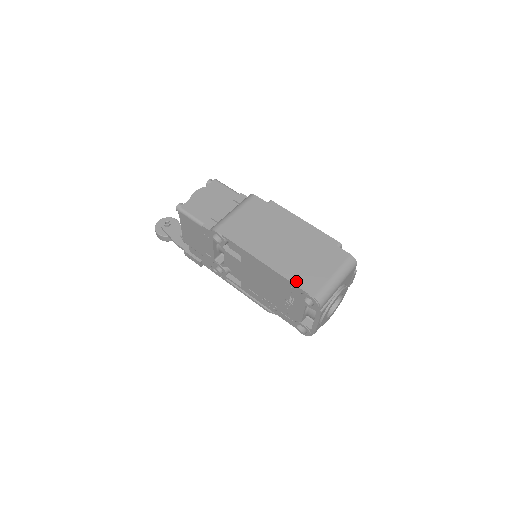
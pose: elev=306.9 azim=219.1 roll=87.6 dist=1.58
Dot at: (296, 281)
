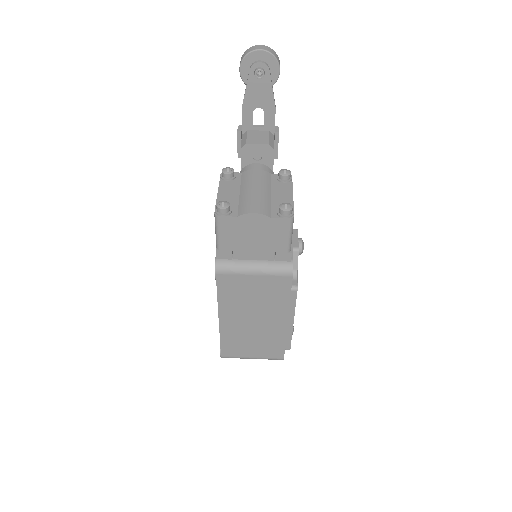
Dot at: (224, 344)
